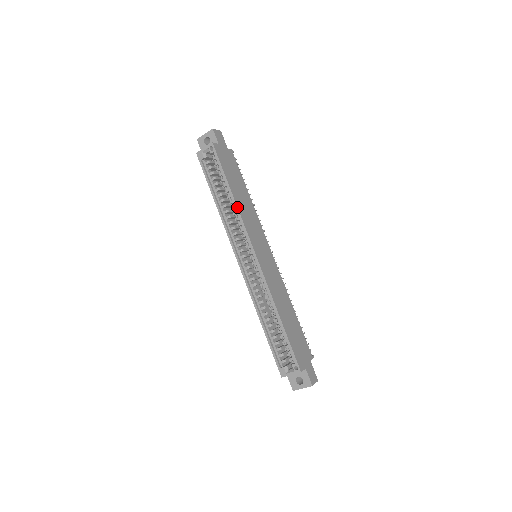
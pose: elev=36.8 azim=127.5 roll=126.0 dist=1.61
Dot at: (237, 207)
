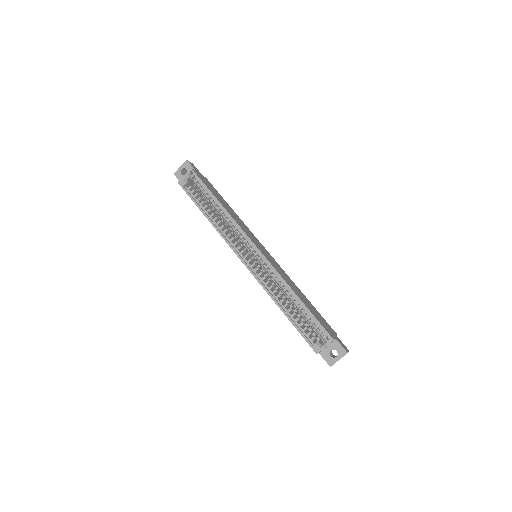
Dot at: (229, 214)
